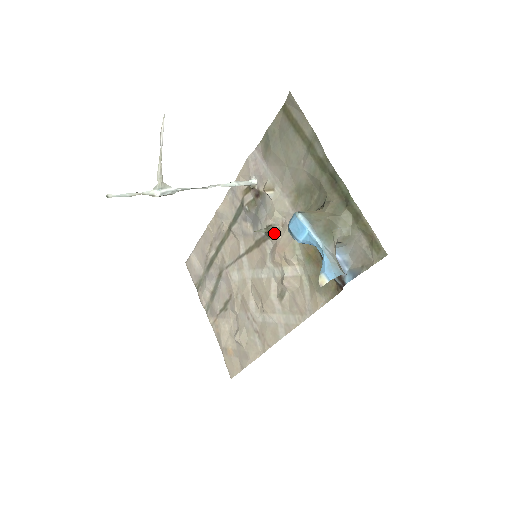
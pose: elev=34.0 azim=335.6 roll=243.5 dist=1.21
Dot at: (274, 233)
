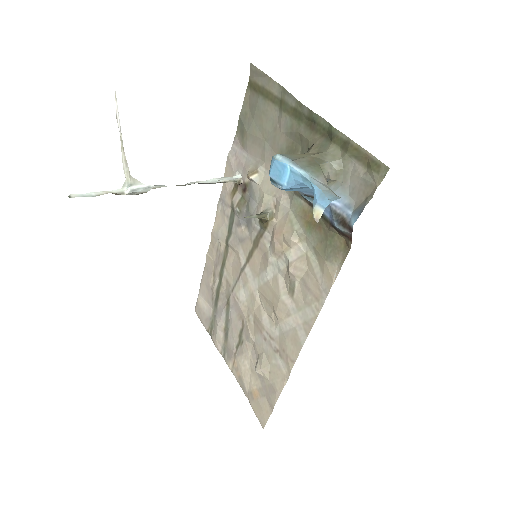
Dot at: (268, 219)
